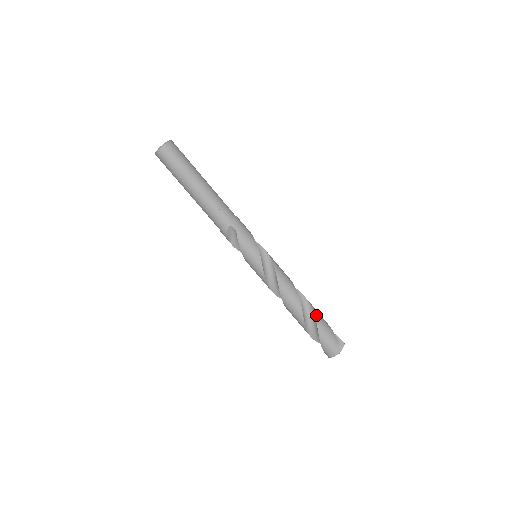
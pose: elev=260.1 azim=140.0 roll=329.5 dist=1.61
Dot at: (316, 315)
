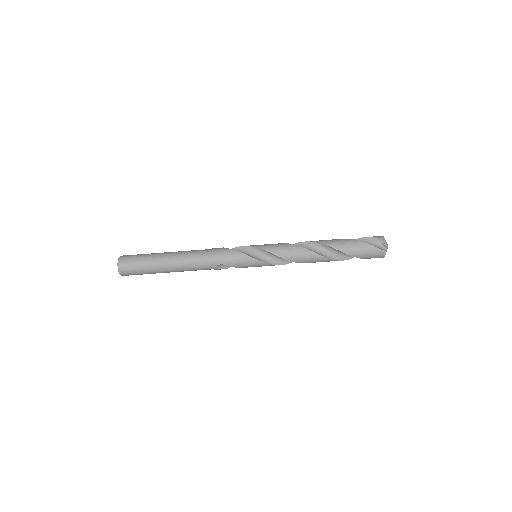
Dot at: (340, 249)
